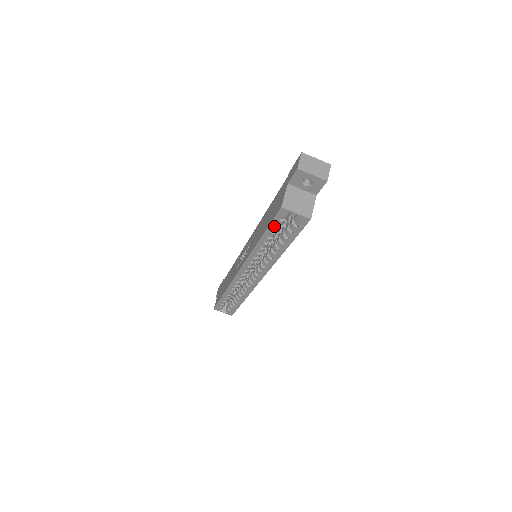
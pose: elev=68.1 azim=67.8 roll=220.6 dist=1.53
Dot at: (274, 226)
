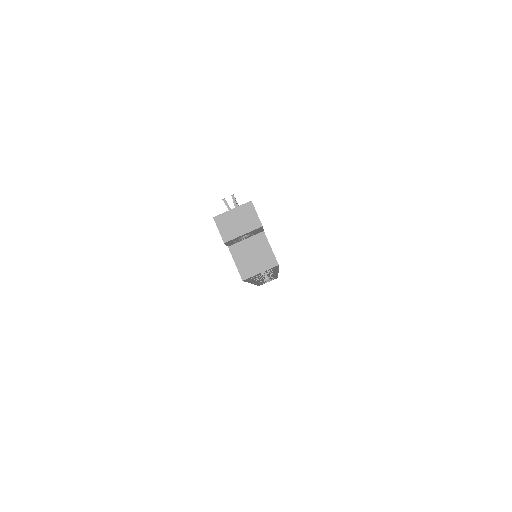
Dot at: (250, 279)
